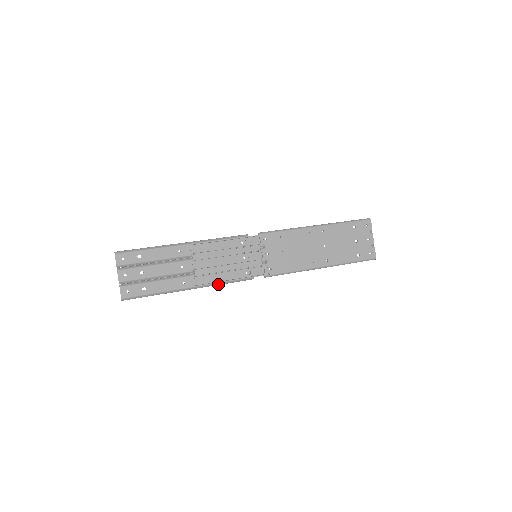
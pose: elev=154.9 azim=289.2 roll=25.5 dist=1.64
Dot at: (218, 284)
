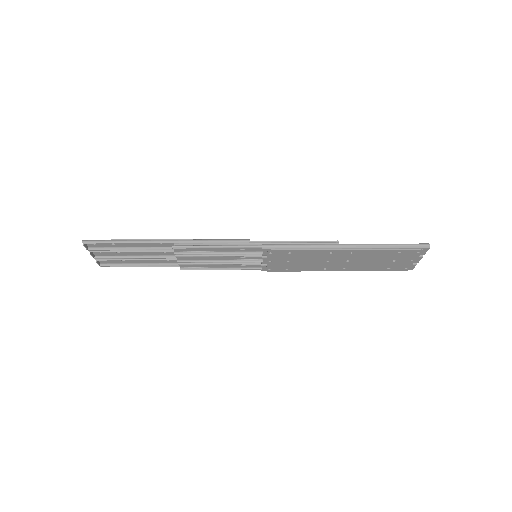
Dot at: (207, 266)
